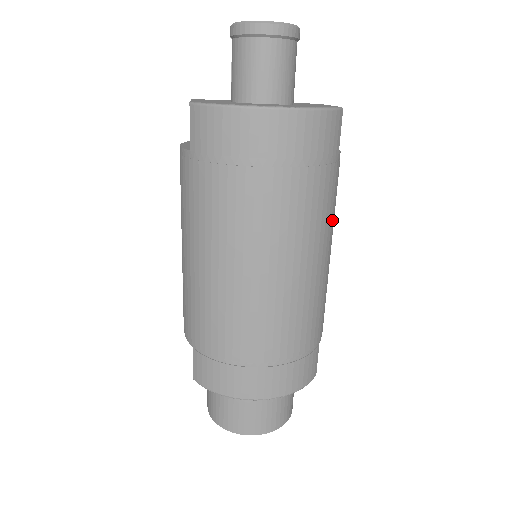
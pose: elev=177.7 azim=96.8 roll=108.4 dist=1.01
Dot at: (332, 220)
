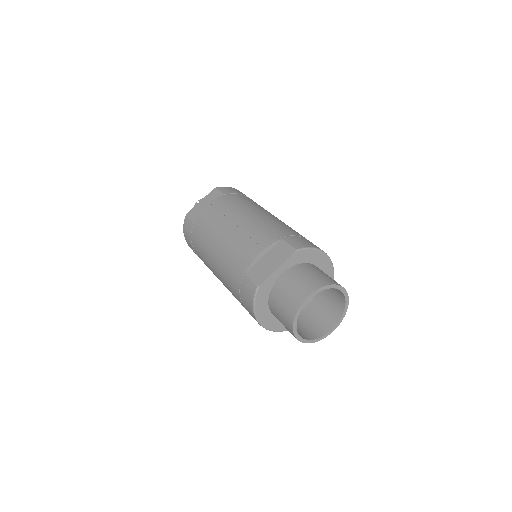
Dot at: occluded
